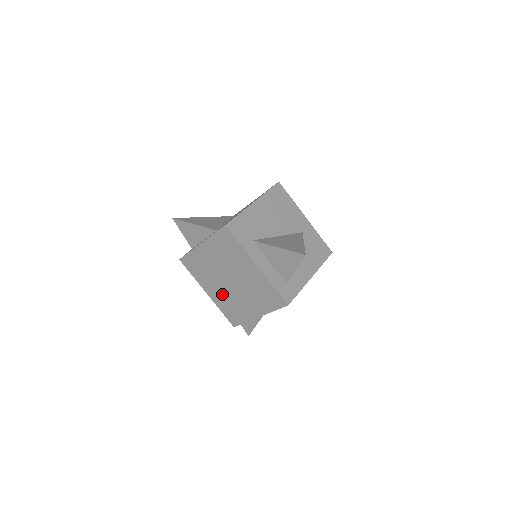
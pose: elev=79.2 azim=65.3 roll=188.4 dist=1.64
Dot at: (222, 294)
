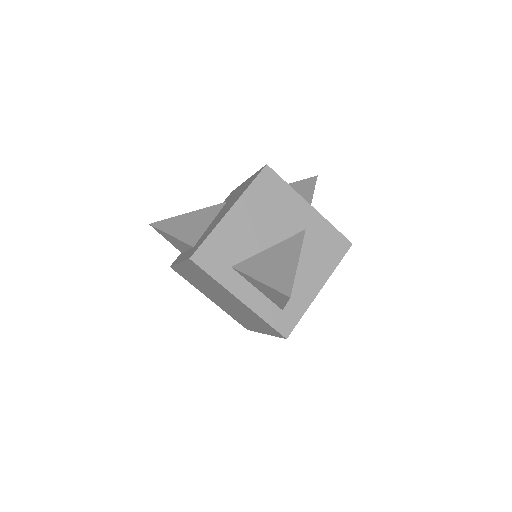
Dot at: (222, 305)
